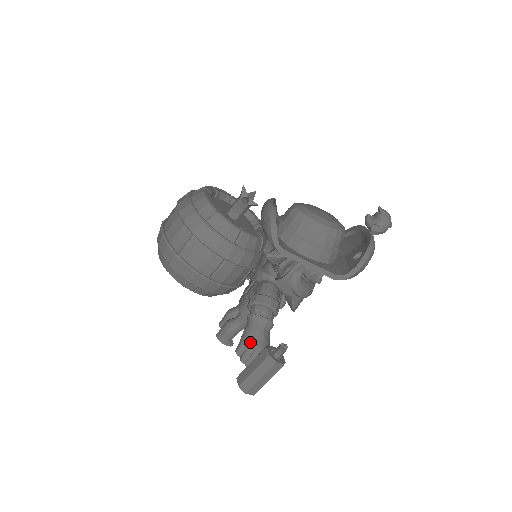
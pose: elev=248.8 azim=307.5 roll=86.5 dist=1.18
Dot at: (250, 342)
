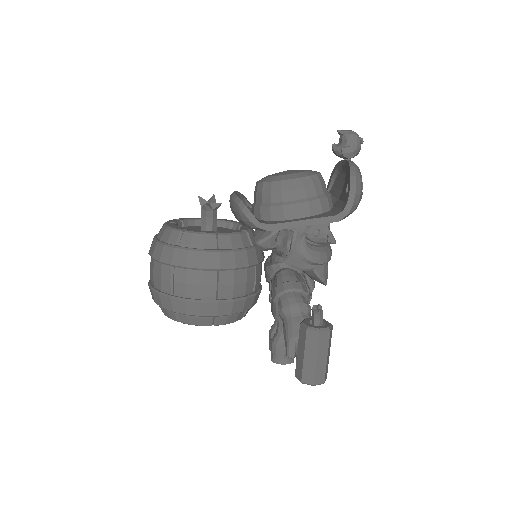
Dot at: (295, 336)
